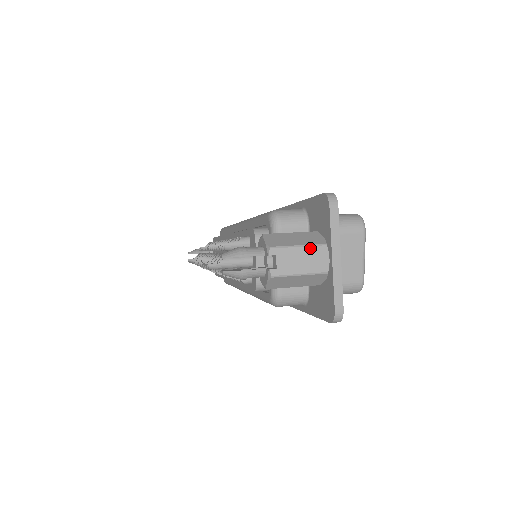
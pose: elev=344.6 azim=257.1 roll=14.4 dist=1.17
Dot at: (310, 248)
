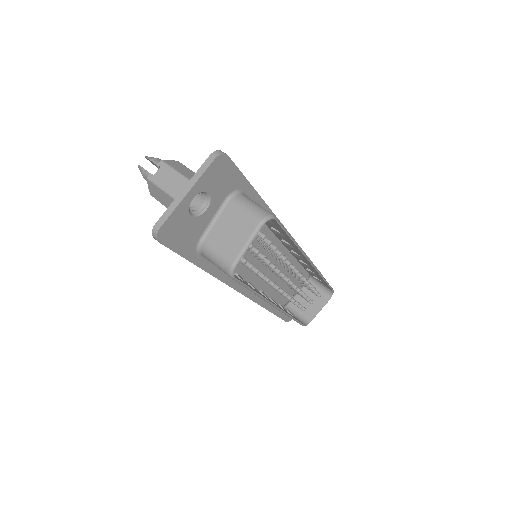
Dot at: (181, 177)
